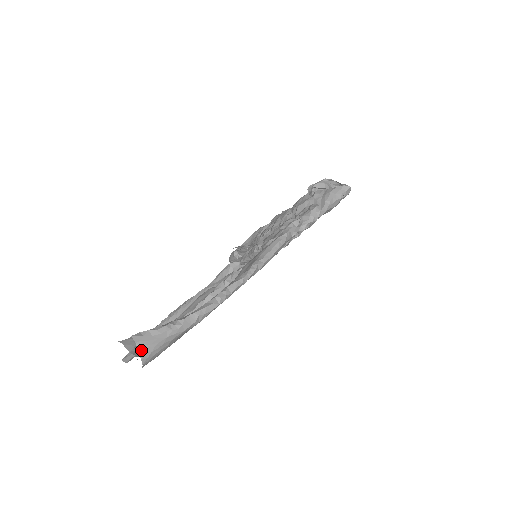
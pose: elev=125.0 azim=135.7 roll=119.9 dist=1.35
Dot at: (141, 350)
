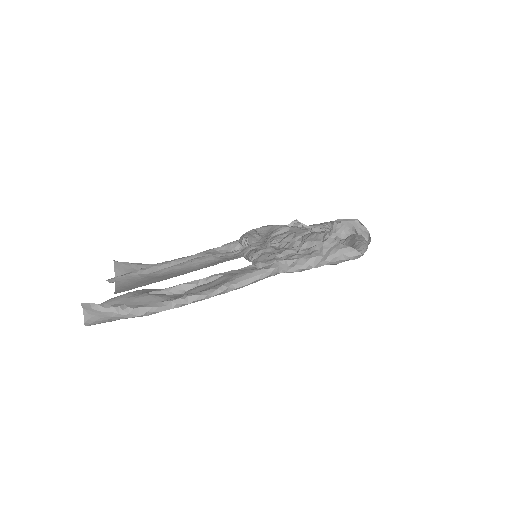
Dot at: (86, 316)
